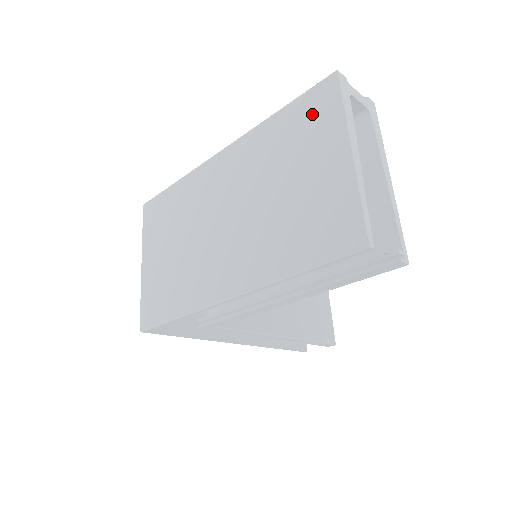
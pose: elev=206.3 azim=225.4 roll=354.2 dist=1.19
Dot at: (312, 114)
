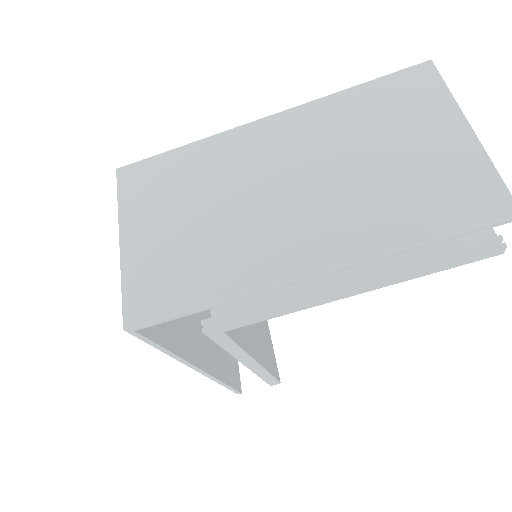
Dot at: (407, 93)
